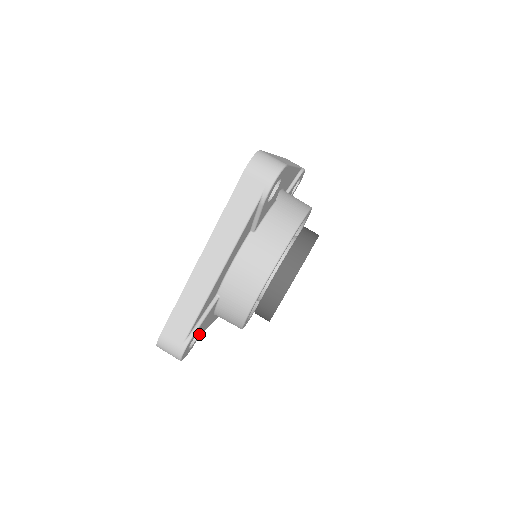
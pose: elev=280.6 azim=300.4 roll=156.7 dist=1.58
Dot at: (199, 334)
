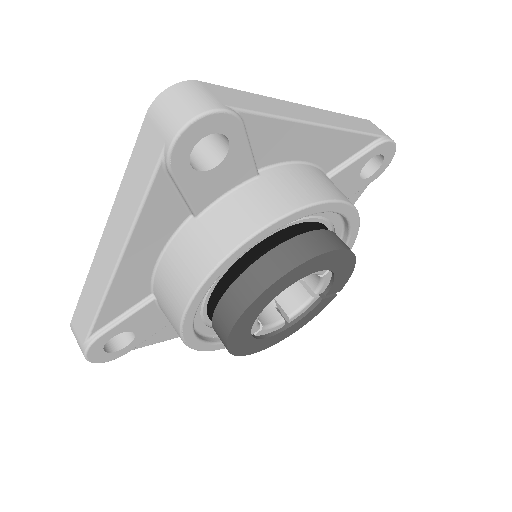
Dot at: (136, 338)
